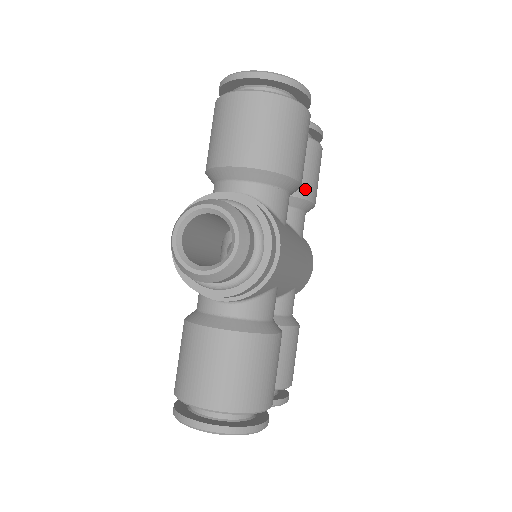
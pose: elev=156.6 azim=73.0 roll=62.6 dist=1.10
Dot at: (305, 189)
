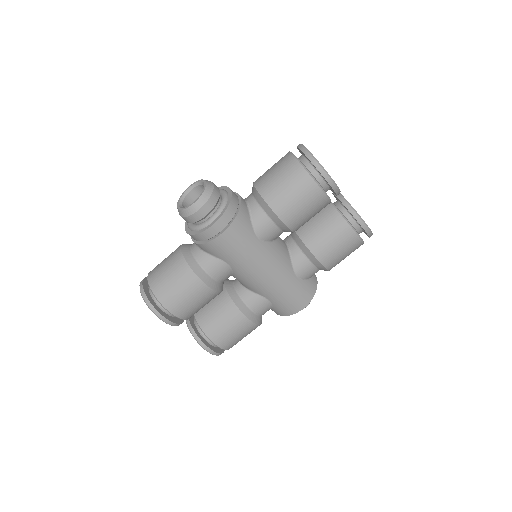
Dot at: (316, 245)
